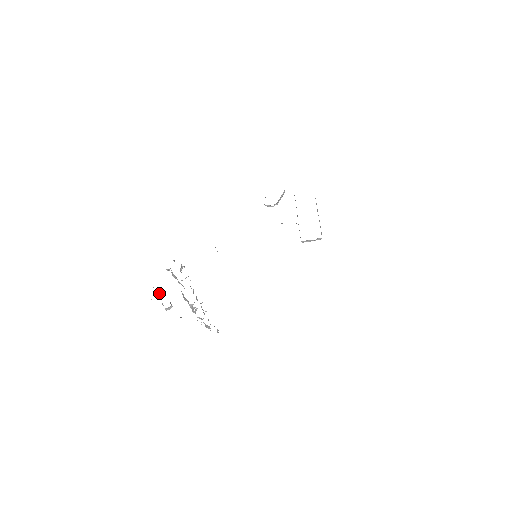
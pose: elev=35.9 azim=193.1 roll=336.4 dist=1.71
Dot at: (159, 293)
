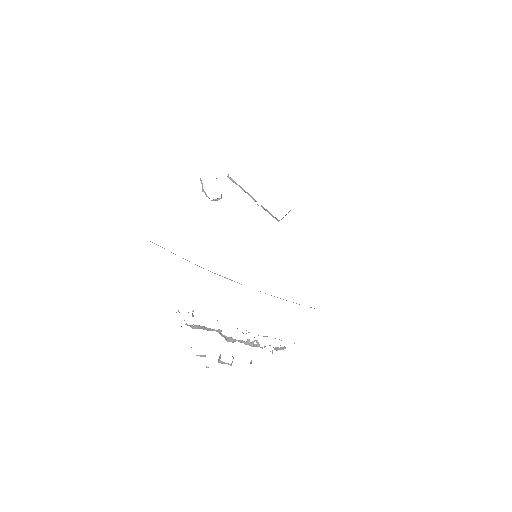
Dot at: (205, 355)
